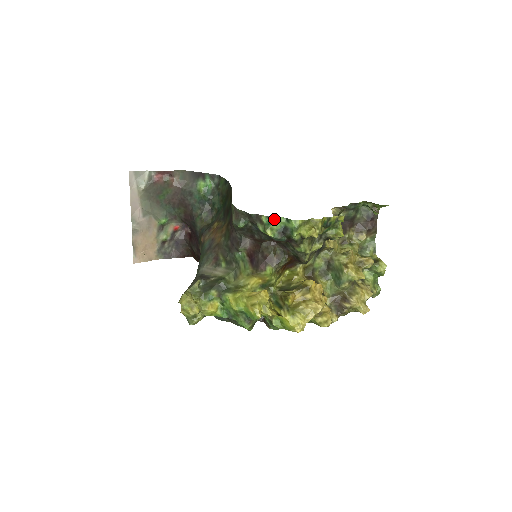
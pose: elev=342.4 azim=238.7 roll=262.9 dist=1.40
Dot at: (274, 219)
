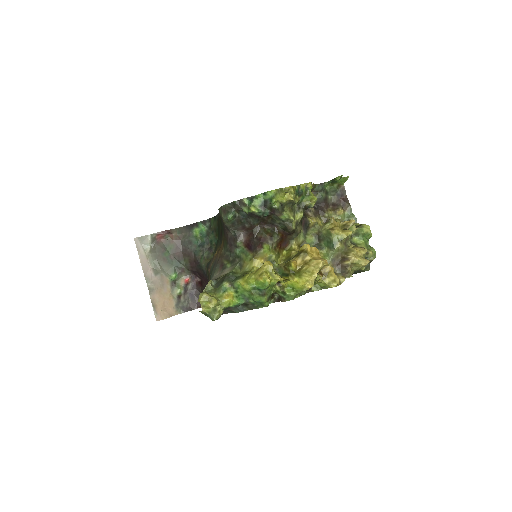
Dot at: (253, 198)
